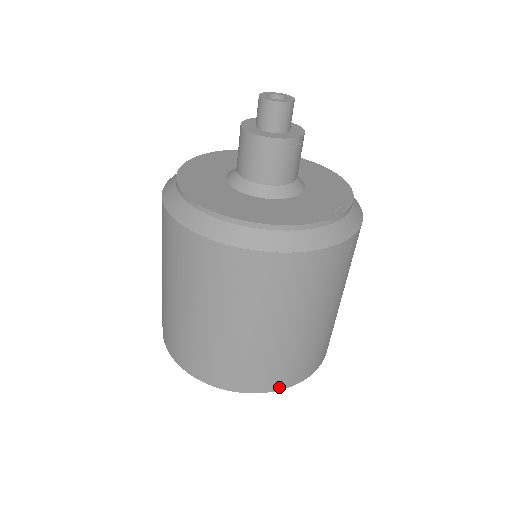
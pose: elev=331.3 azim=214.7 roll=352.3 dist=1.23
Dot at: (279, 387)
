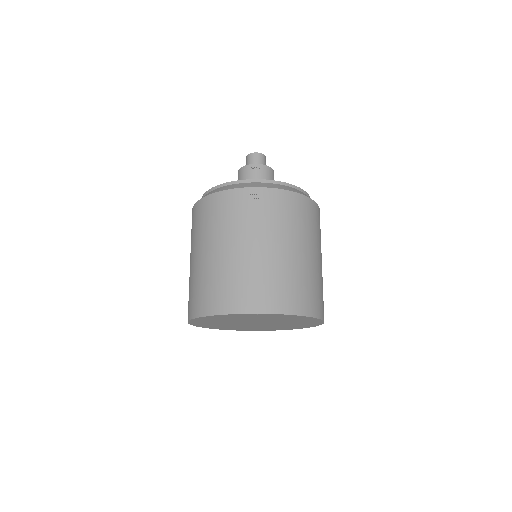
Dot at: (212, 312)
